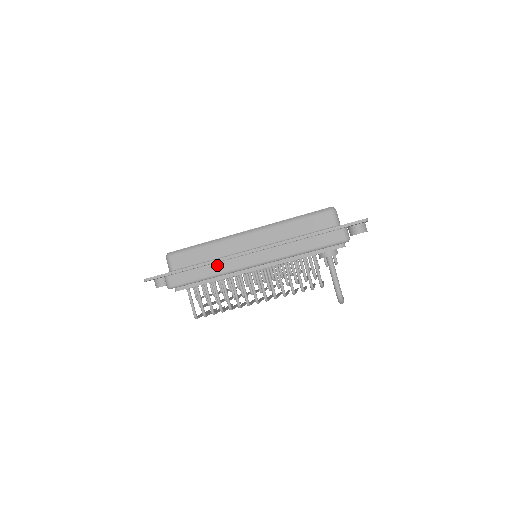
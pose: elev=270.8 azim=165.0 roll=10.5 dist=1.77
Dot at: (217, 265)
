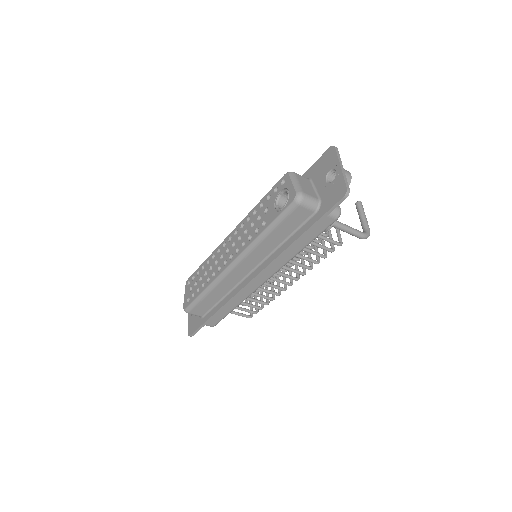
Dot at: (235, 299)
